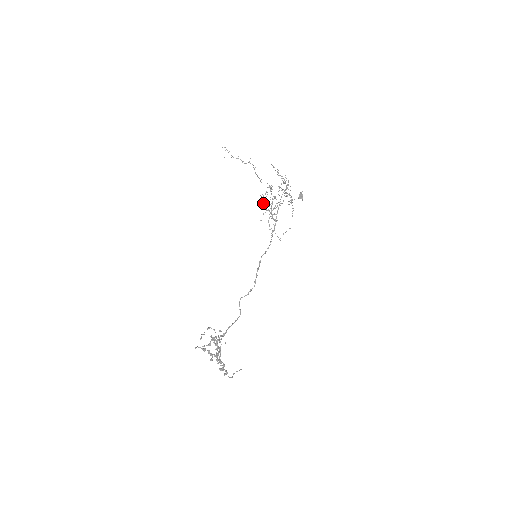
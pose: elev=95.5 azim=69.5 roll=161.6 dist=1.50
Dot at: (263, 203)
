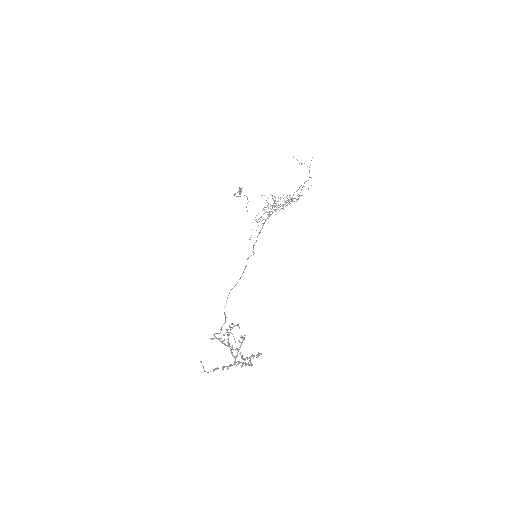
Dot at: (272, 206)
